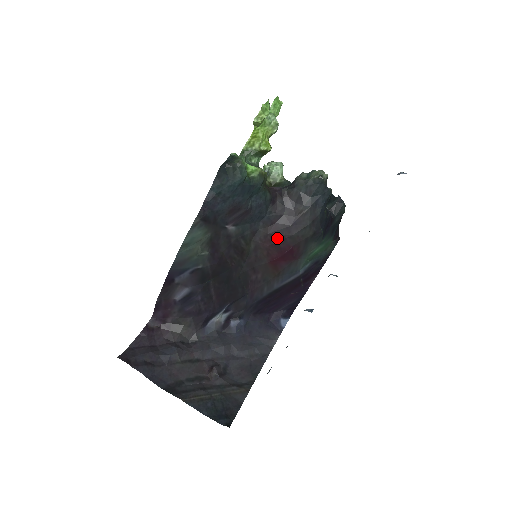
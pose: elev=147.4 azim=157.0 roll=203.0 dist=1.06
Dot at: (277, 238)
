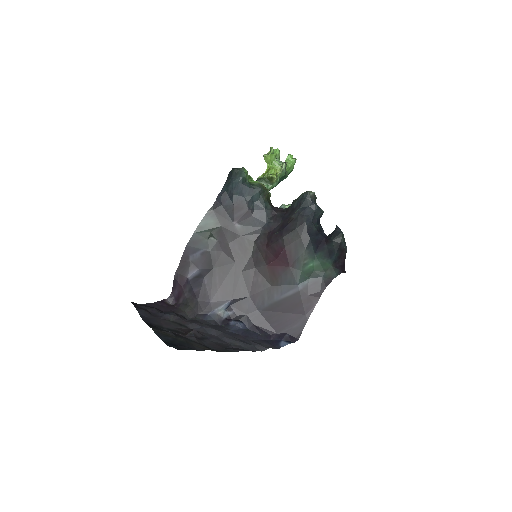
Dot at: (273, 241)
